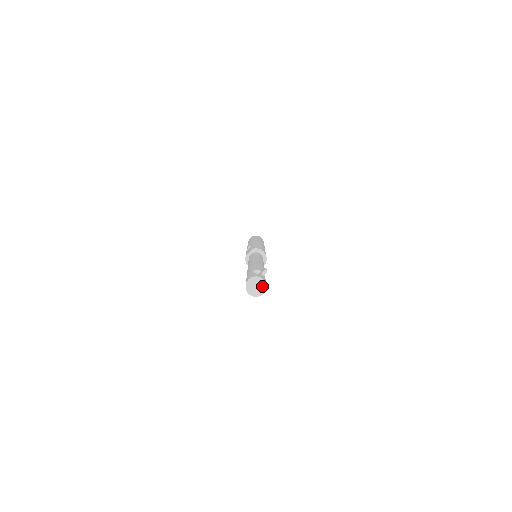
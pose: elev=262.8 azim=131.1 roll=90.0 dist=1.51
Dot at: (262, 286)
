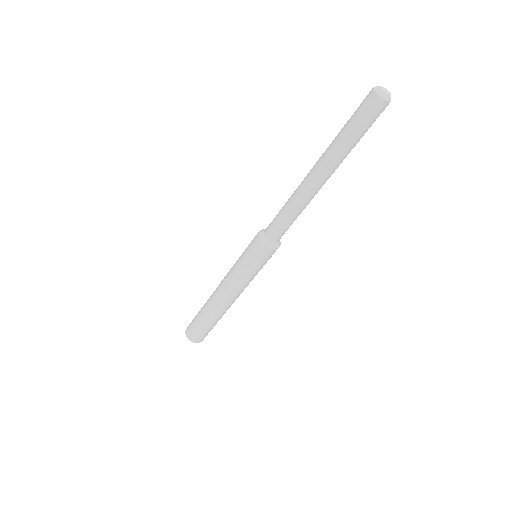
Dot at: (390, 94)
